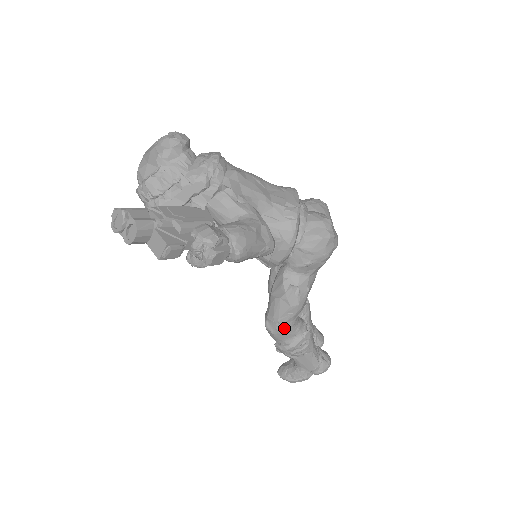
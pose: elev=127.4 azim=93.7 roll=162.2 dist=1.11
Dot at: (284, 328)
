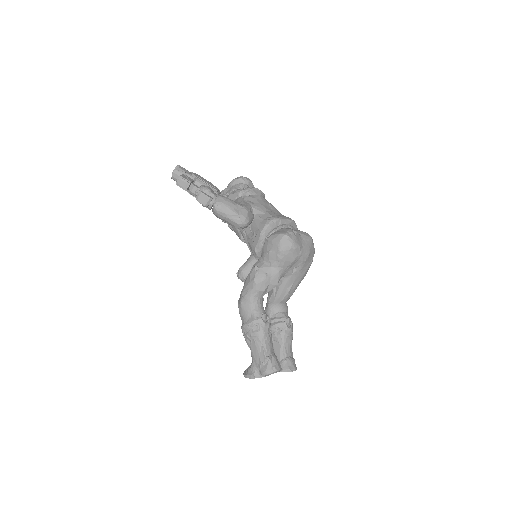
Dot at: (244, 302)
